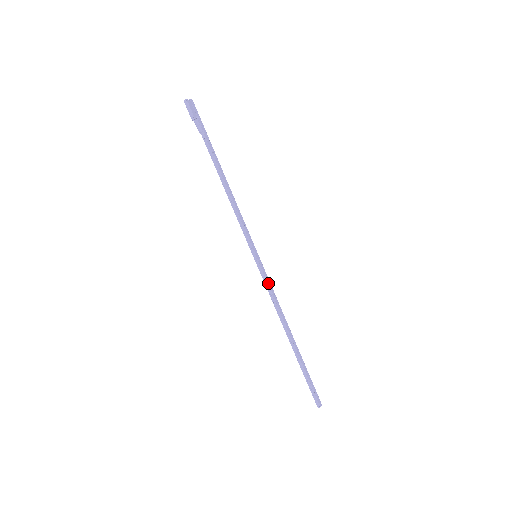
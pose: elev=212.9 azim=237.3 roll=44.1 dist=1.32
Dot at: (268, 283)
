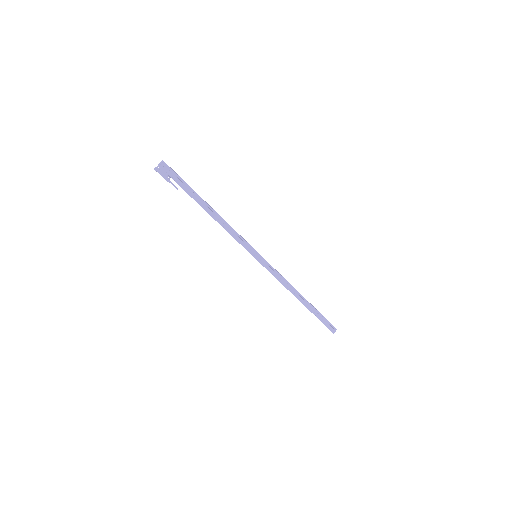
Dot at: (270, 272)
